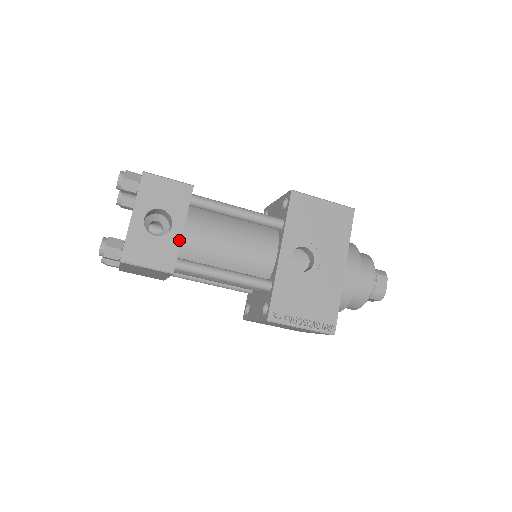
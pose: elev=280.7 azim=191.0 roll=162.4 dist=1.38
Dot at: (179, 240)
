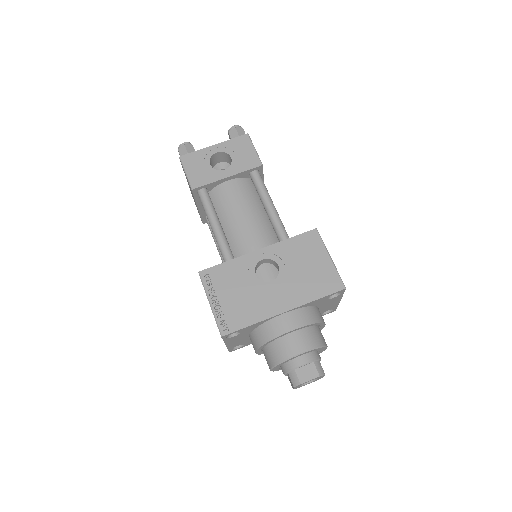
Dot at: (218, 179)
